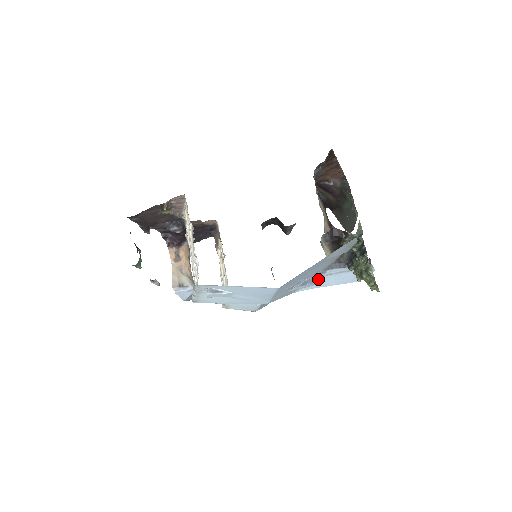
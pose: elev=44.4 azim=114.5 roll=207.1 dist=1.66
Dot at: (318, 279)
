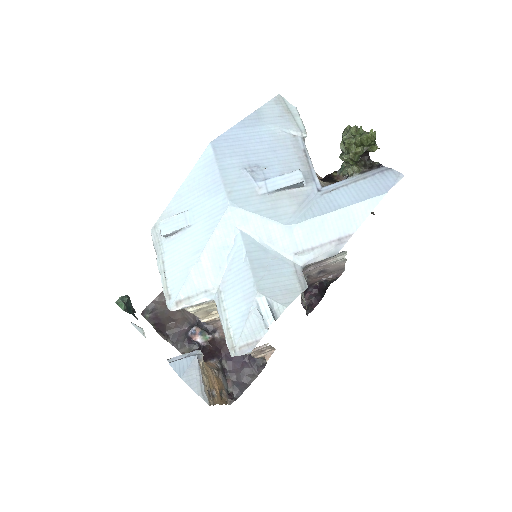
Dot at: (293, 173)
